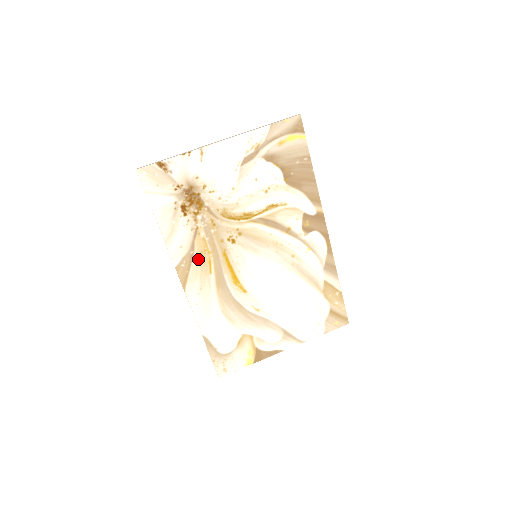
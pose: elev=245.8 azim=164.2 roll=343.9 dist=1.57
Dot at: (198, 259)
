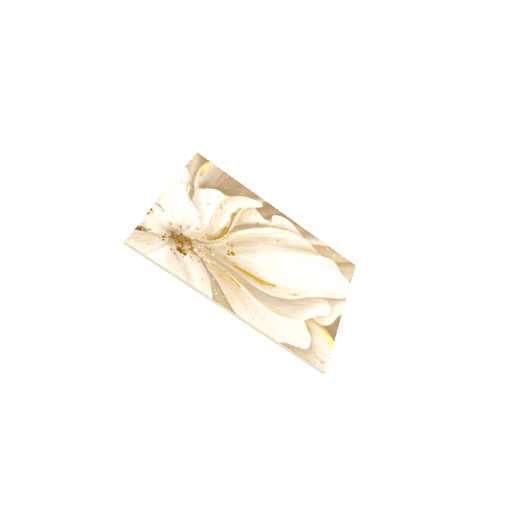
Dot at: (222, 282)
